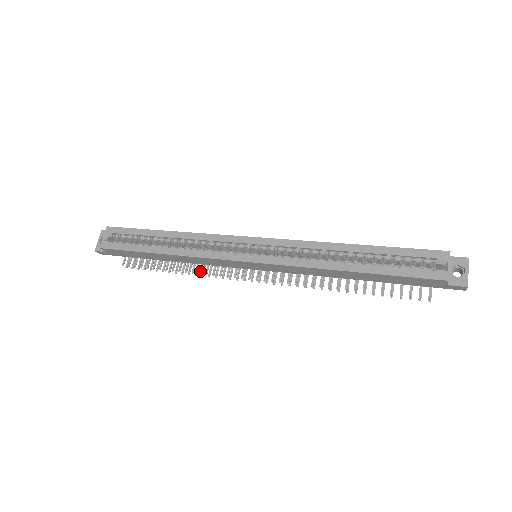
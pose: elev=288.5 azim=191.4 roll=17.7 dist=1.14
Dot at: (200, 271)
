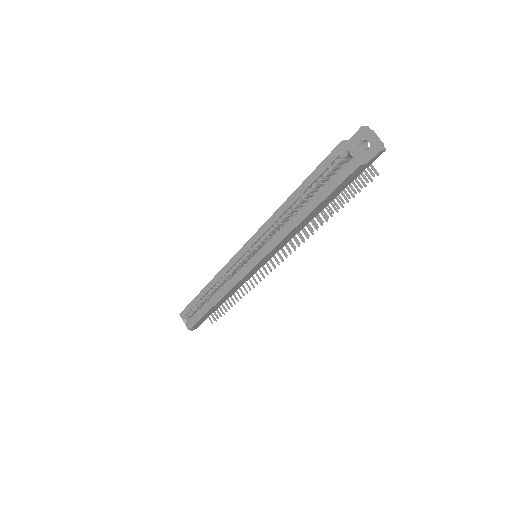
Dot at: (245, 290)
